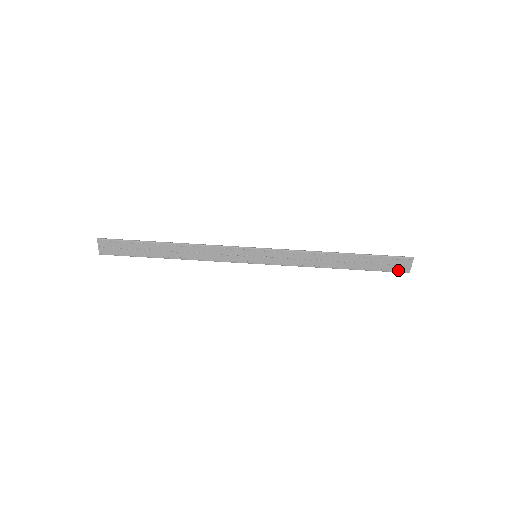
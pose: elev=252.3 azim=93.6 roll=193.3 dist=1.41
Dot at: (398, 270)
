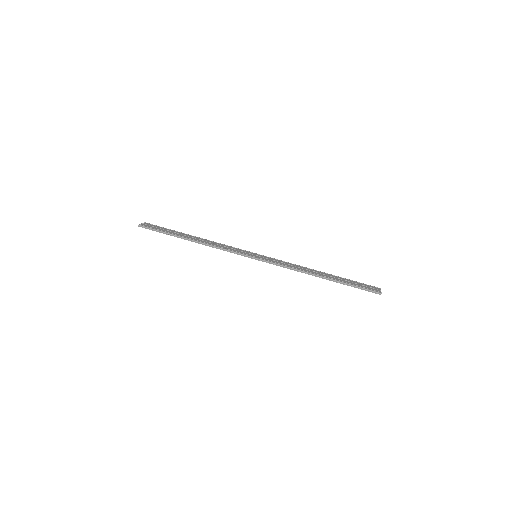
Dot at: (371, 290)
